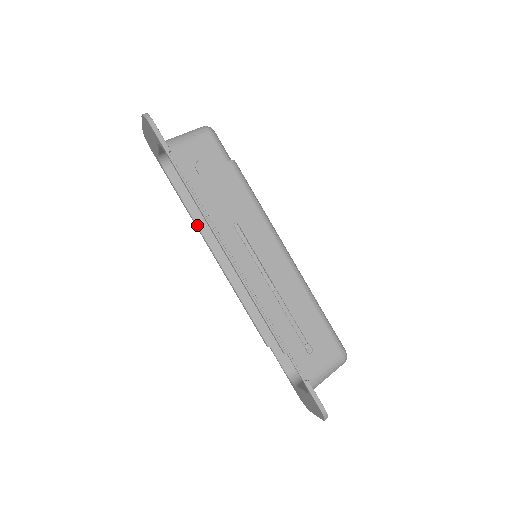
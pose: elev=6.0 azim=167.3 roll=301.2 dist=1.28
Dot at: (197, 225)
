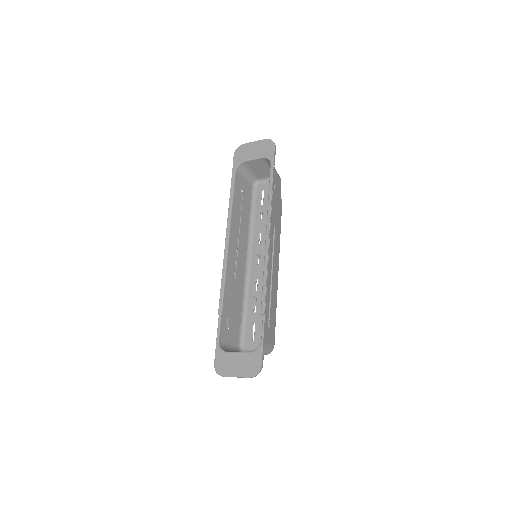
Dot at: (232, 212)
